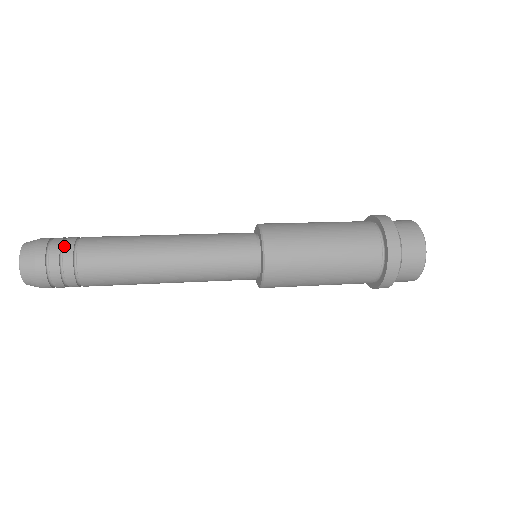
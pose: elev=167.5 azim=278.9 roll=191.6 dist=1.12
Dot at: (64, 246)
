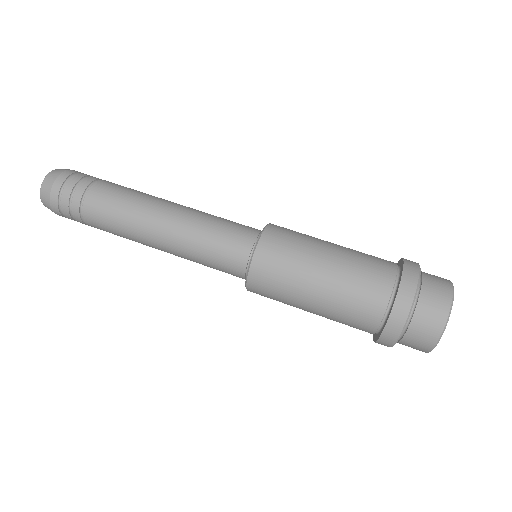
Dot at: (72, 212)
